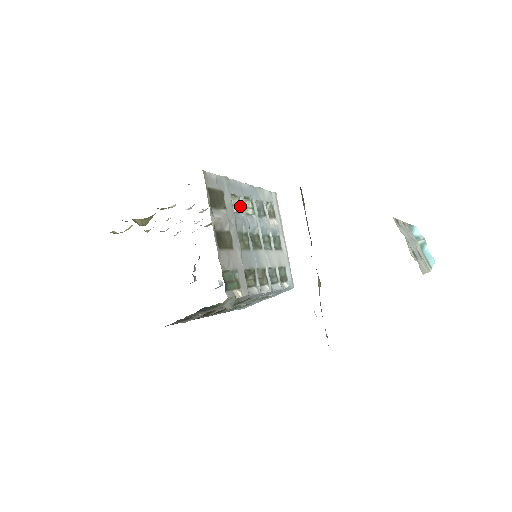
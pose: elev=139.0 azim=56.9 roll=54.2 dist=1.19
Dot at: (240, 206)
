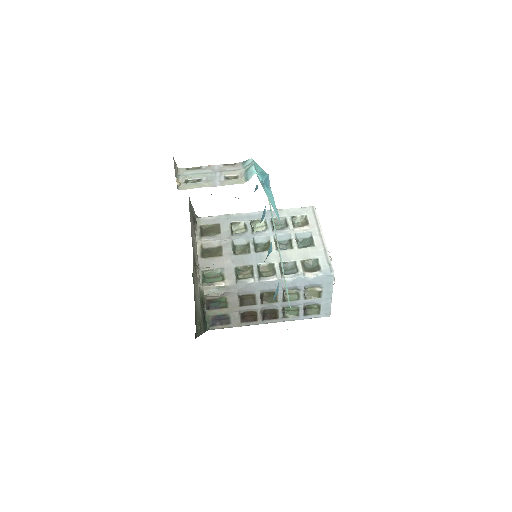
Dot at: (245, 228)
